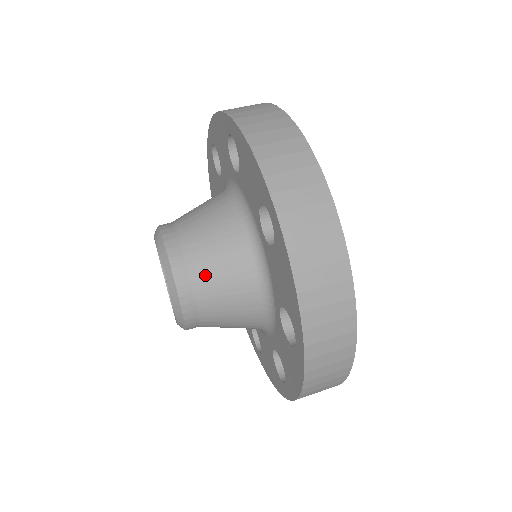
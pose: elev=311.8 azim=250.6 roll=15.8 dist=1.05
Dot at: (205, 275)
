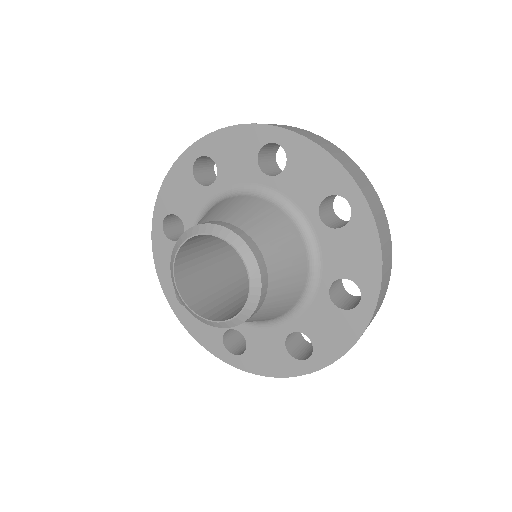
Dot at: (251, 224)
